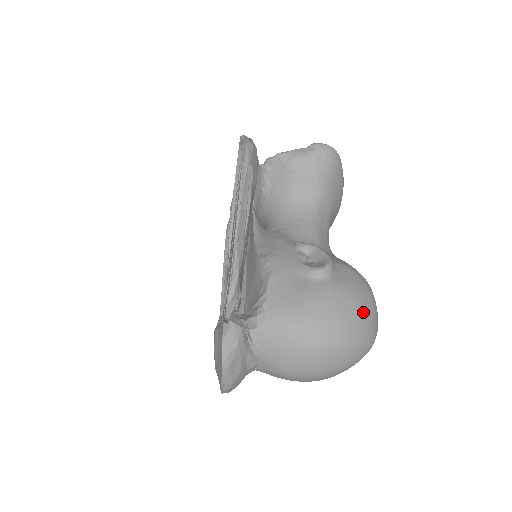
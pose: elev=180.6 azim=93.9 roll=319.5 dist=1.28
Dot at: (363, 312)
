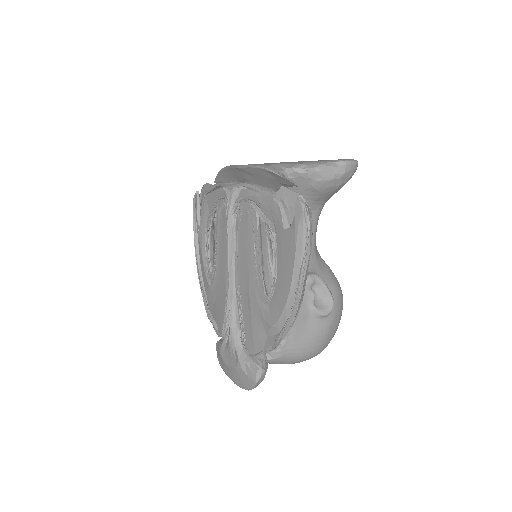
Dot at: occluded
